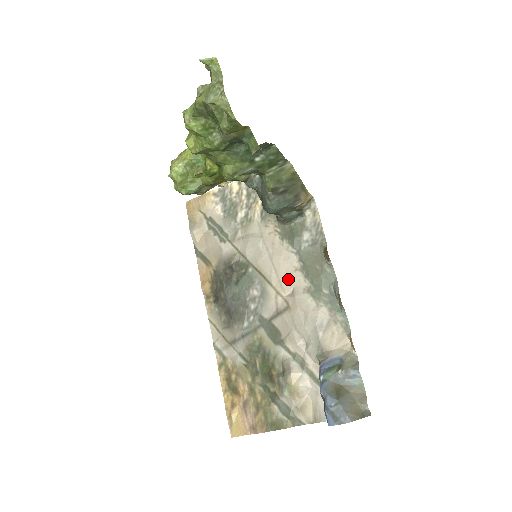
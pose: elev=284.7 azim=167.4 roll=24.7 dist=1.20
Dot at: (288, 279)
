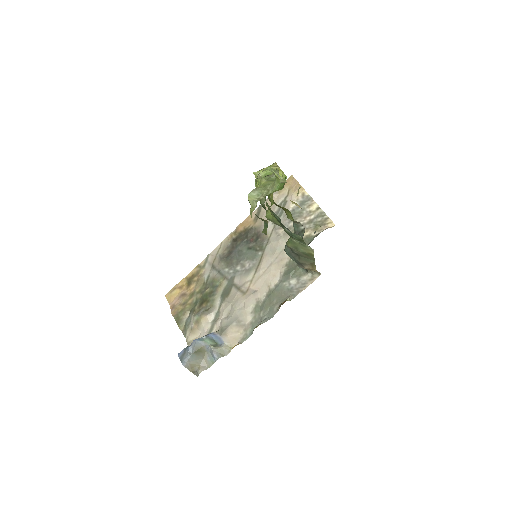
Dot at: (262, 284)
